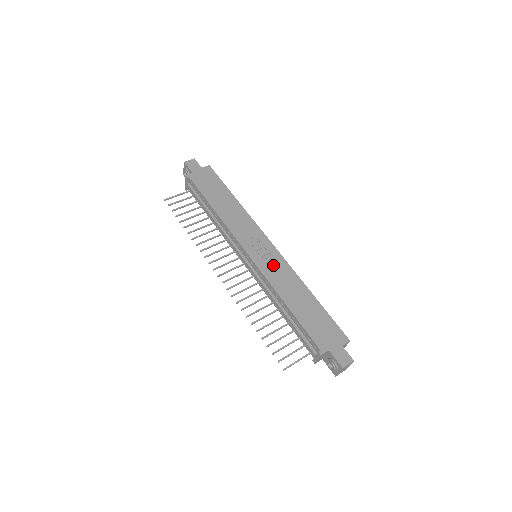
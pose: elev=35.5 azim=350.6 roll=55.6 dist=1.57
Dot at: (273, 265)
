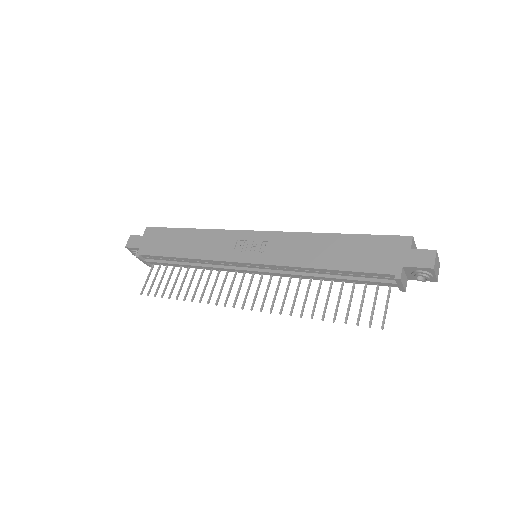
Dot at: (276, 248)
